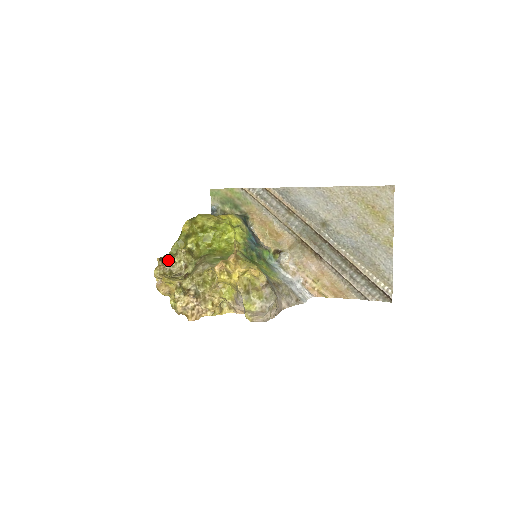
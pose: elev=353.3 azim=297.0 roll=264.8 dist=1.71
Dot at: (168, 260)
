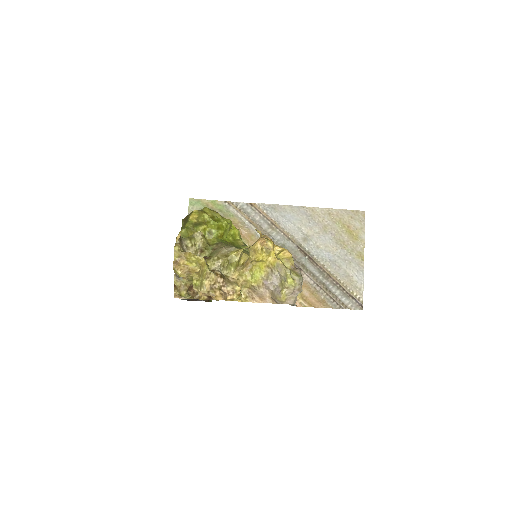
Dot at: (185, 241)
